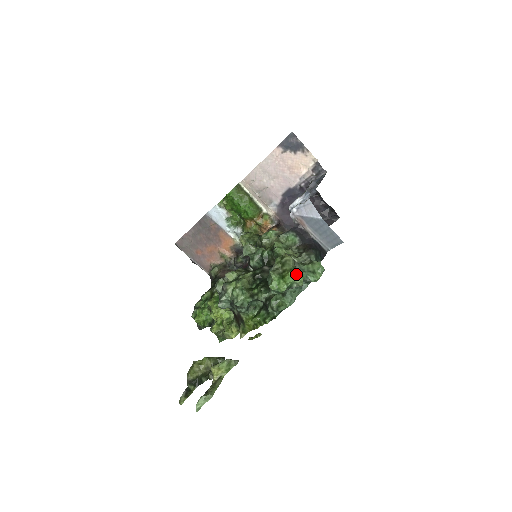
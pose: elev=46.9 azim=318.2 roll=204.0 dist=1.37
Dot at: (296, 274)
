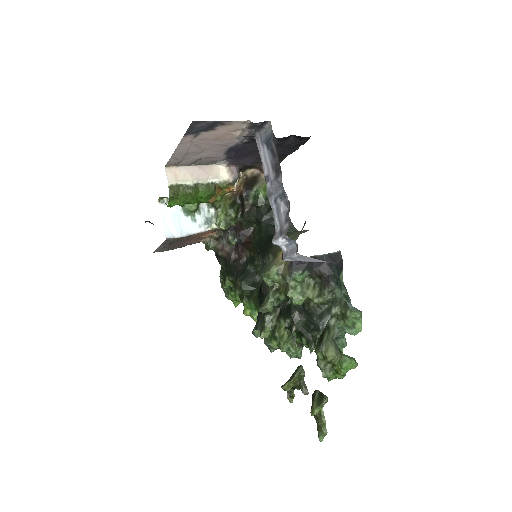
Dot at: (348, 367)
